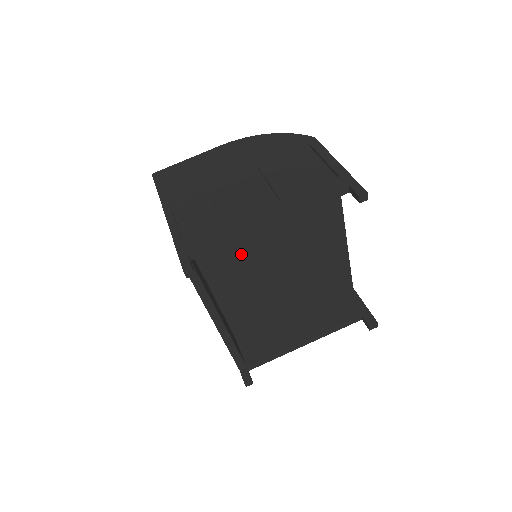
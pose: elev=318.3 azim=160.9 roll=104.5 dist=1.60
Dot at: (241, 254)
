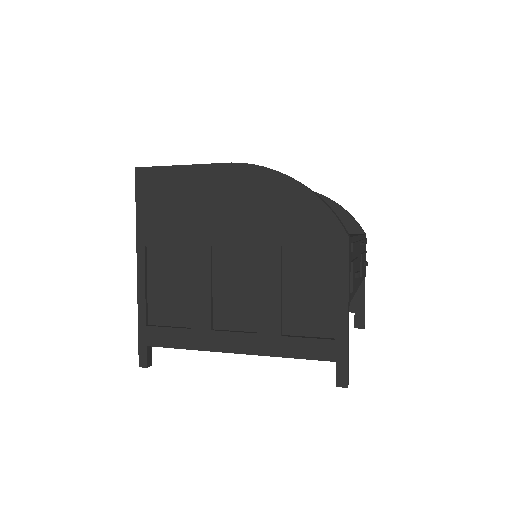
Dot at: occluded
